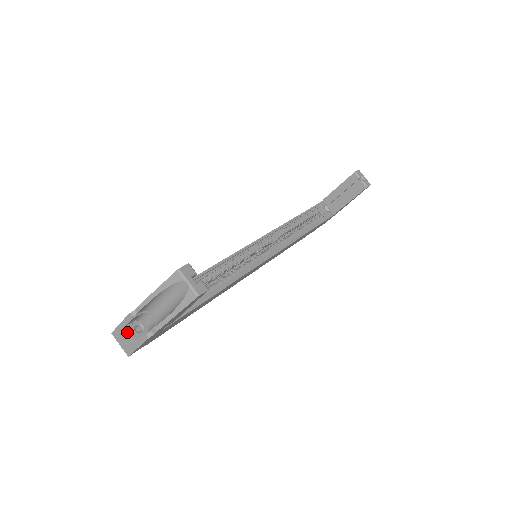
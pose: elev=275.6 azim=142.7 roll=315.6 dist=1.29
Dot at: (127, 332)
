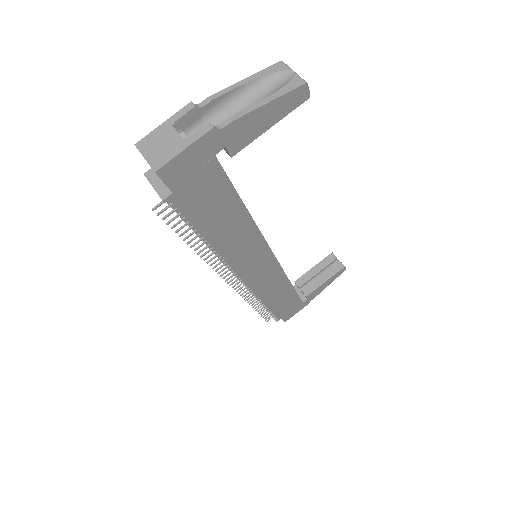
Dot at: (174, 130)
